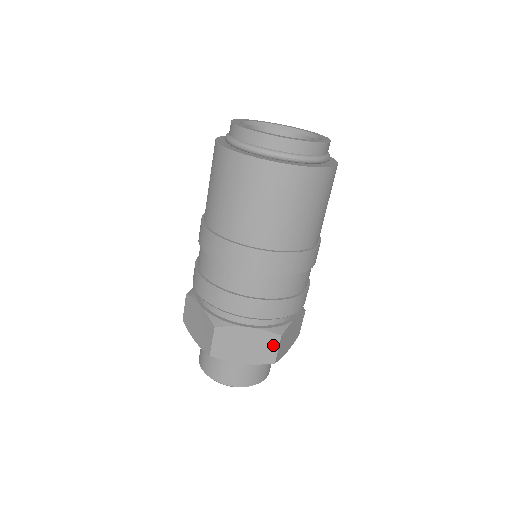
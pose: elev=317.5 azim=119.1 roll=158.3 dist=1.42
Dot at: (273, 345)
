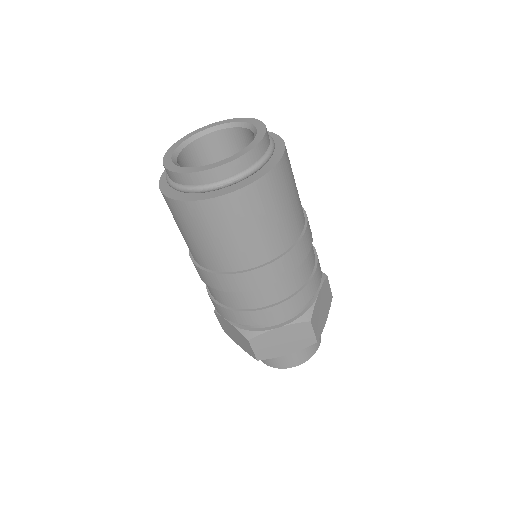
Dot at: (307, 331)
